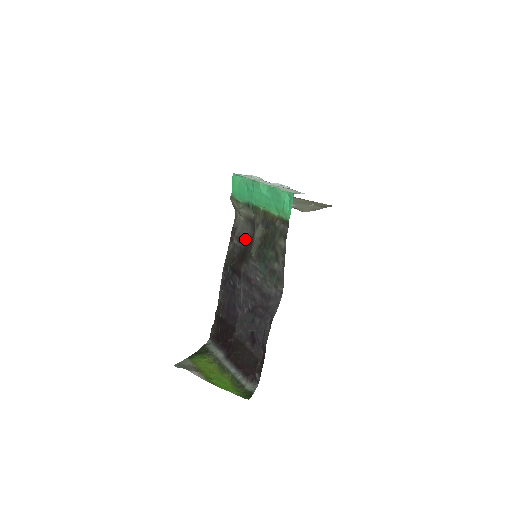
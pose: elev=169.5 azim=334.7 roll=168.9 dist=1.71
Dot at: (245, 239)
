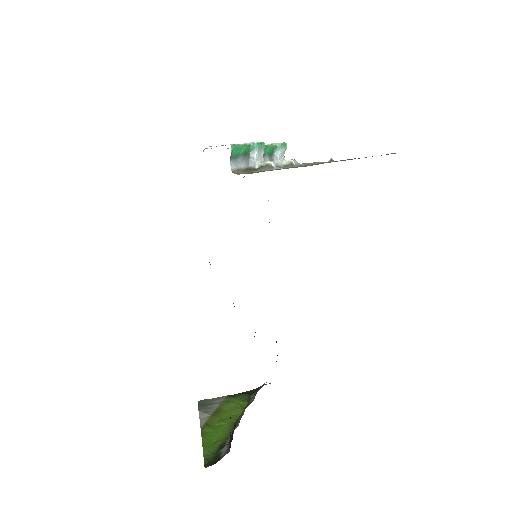
Dot at: occluded
